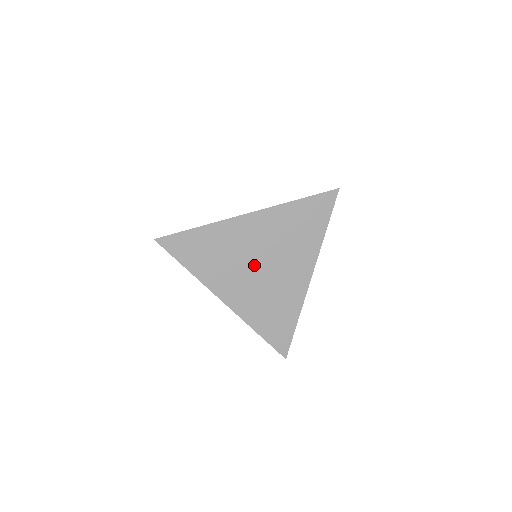
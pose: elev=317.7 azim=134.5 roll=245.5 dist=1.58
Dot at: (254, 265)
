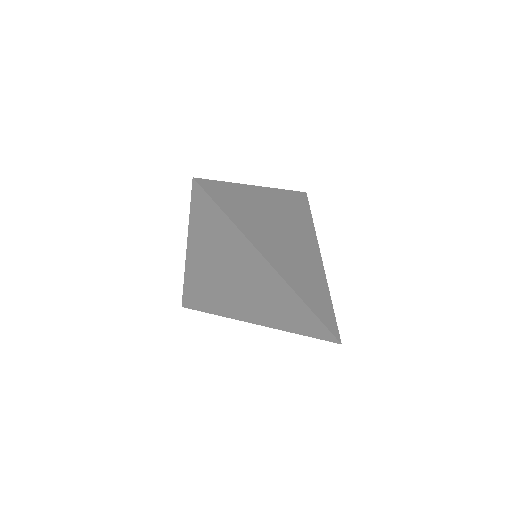
Dot at: (280, 234)
